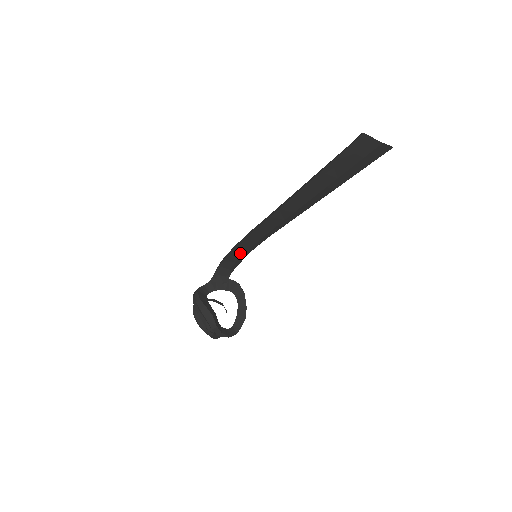
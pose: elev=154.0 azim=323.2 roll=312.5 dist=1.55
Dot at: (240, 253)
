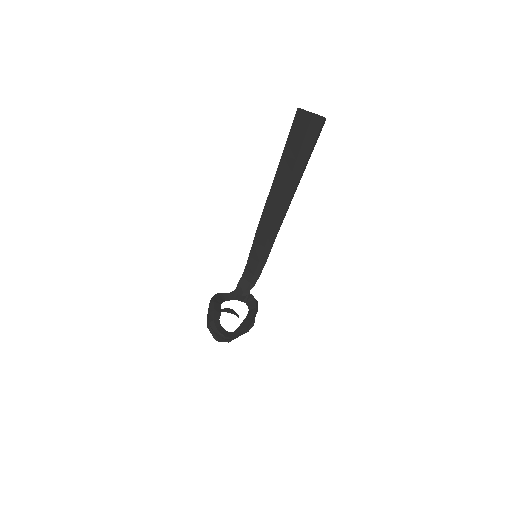
Dot at: (255, 262)
